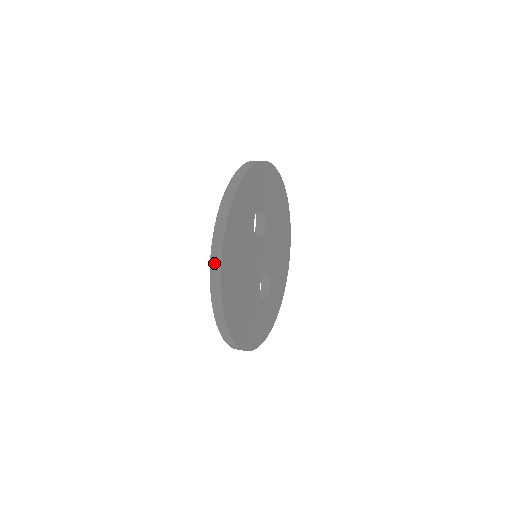
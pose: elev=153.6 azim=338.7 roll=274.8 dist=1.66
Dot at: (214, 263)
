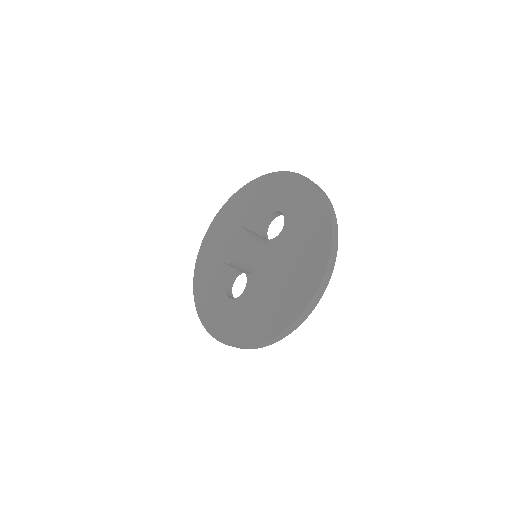
Dot at: (330, 266)
